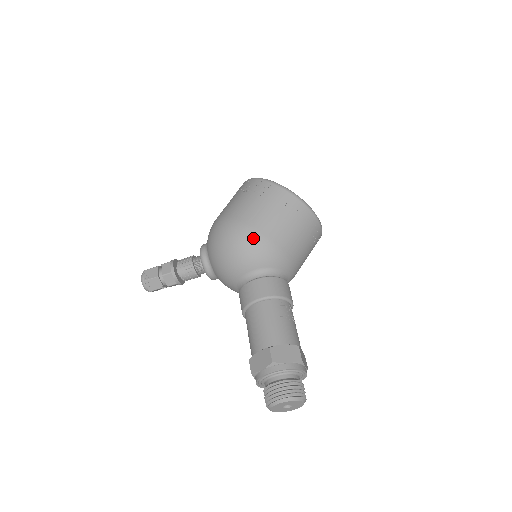
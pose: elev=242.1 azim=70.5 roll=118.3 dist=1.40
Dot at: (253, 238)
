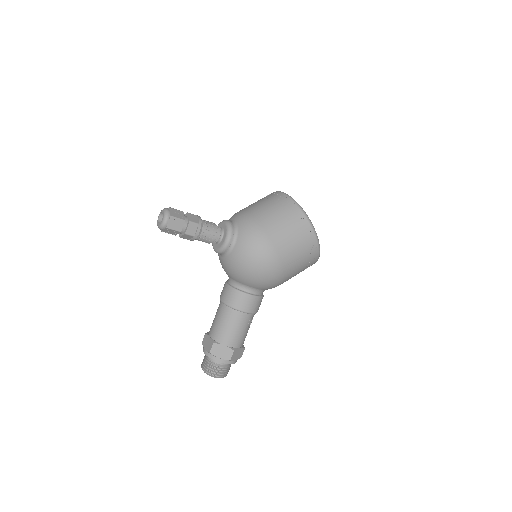
Dot at: (277, 278)
